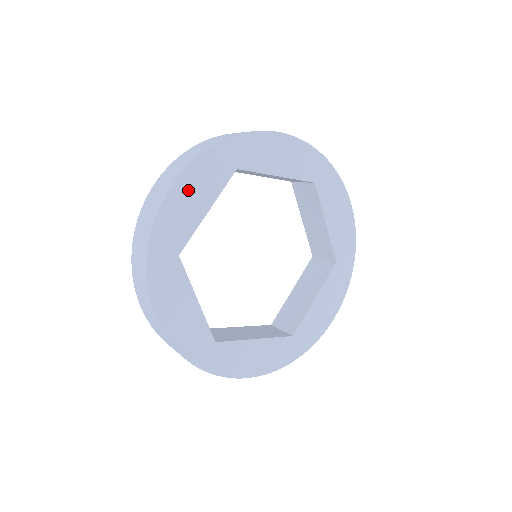
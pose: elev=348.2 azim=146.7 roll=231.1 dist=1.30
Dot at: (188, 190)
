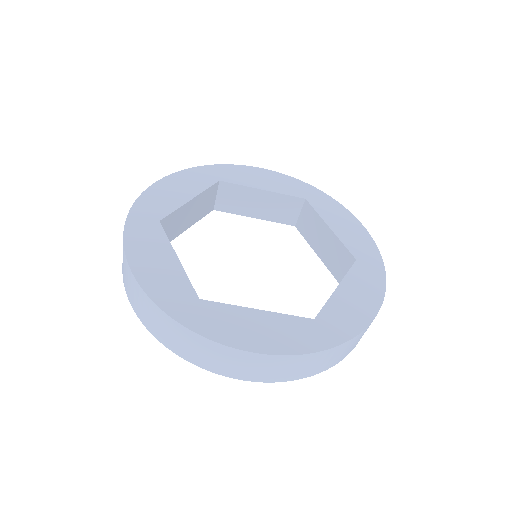
Dot at: (266, 176)
